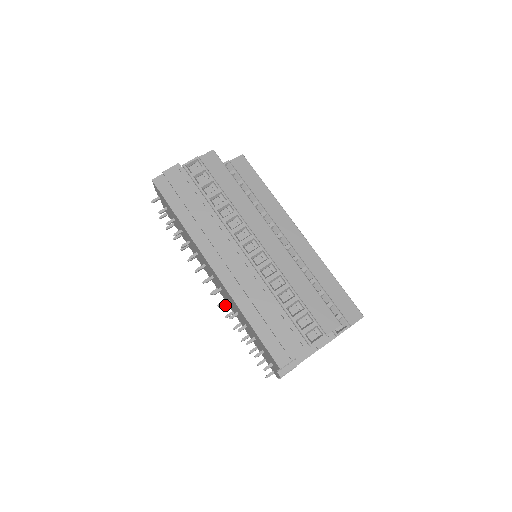
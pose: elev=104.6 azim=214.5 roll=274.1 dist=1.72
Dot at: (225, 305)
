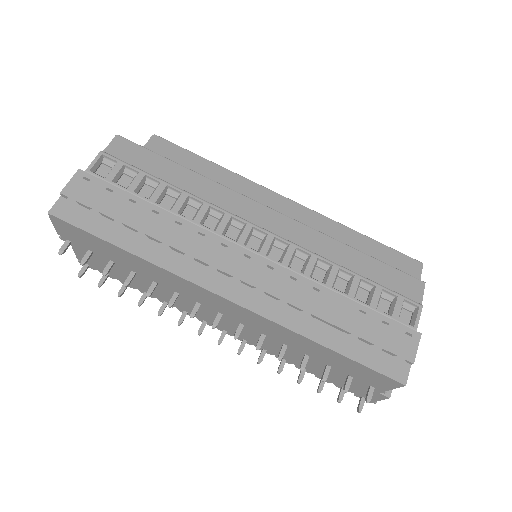
Dot at: (261, 344)
